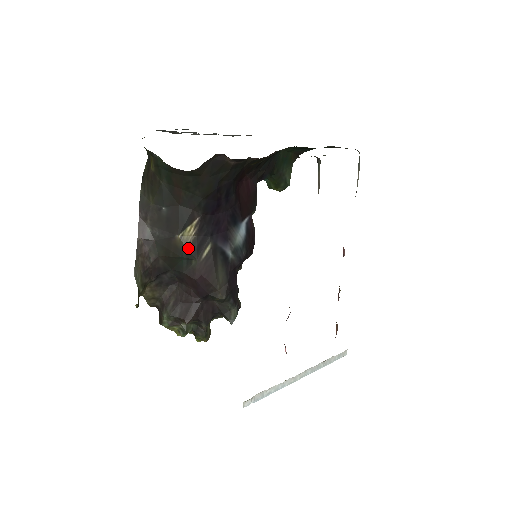
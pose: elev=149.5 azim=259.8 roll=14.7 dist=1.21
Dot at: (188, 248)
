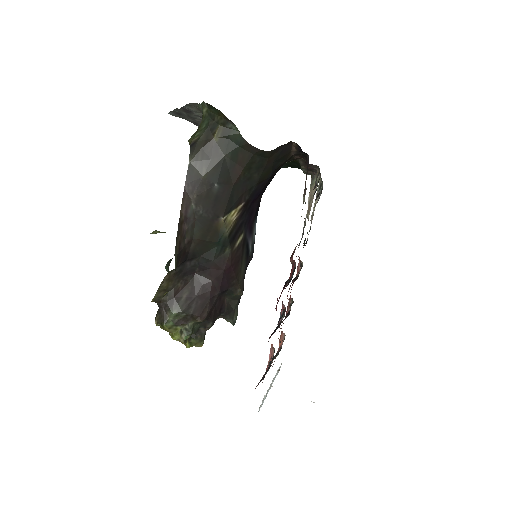
Dot at: (228, 233)
